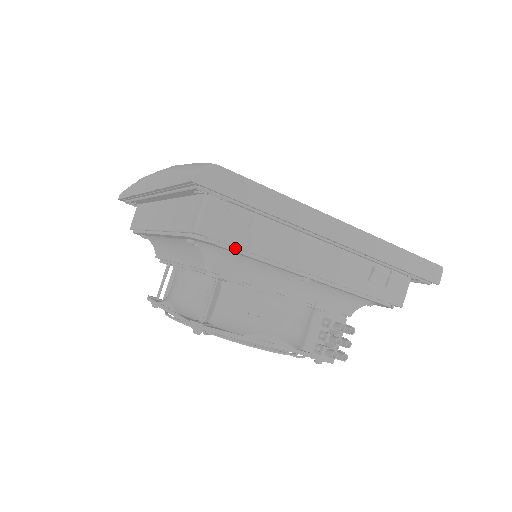
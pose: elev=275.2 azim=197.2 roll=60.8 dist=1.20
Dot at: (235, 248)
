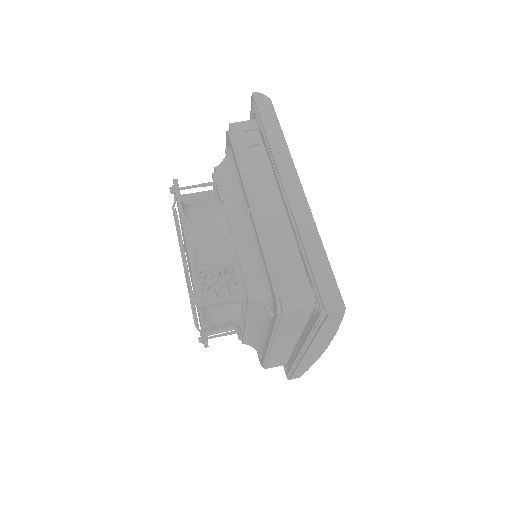
Dot at: (235, 148)
